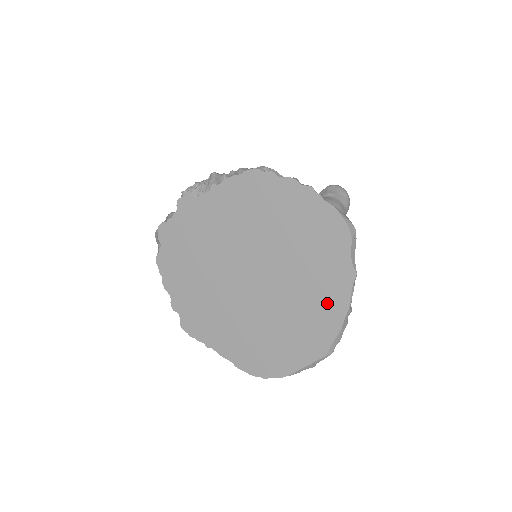
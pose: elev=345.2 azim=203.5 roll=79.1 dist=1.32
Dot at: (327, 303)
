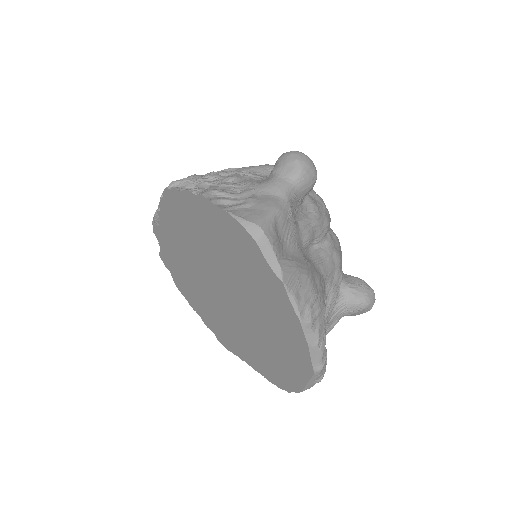
Dot at: (282, 317)
